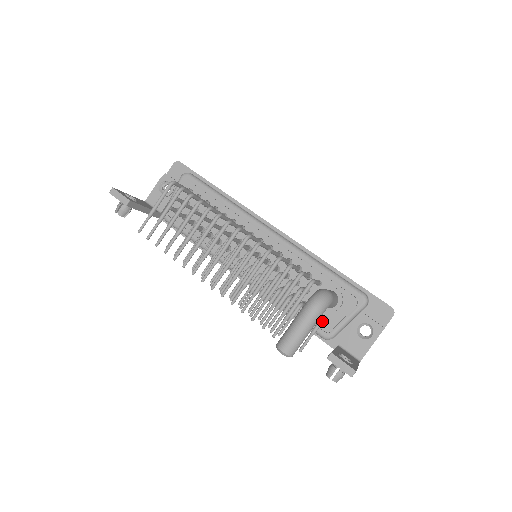
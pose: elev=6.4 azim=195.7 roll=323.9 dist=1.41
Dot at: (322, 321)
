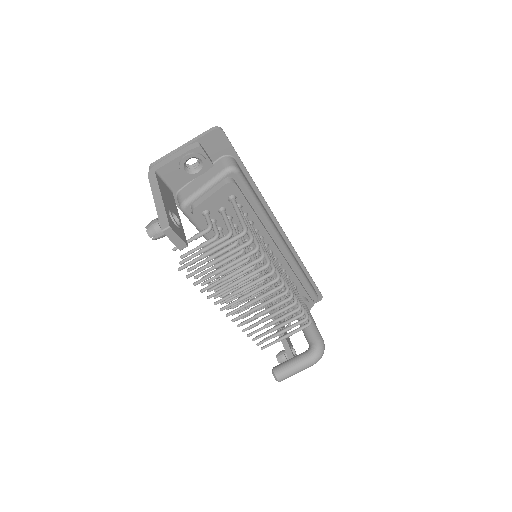
Dot at: occluded
